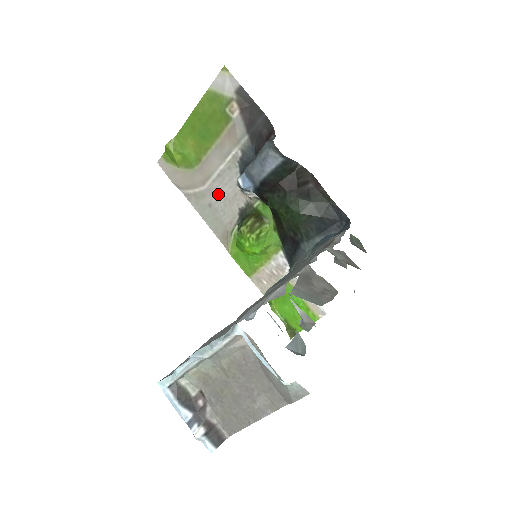
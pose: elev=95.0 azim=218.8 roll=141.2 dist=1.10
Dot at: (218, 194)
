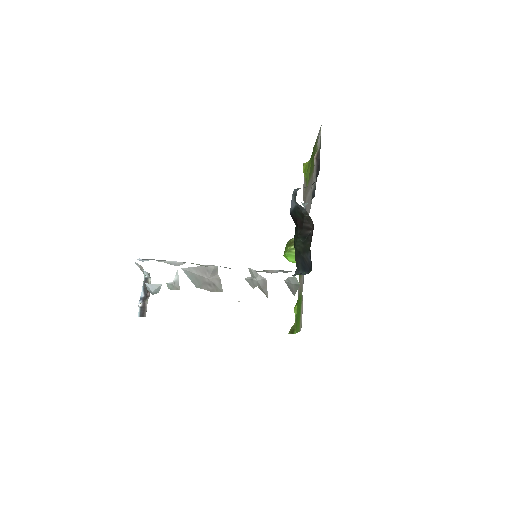
Dot at: occluded
